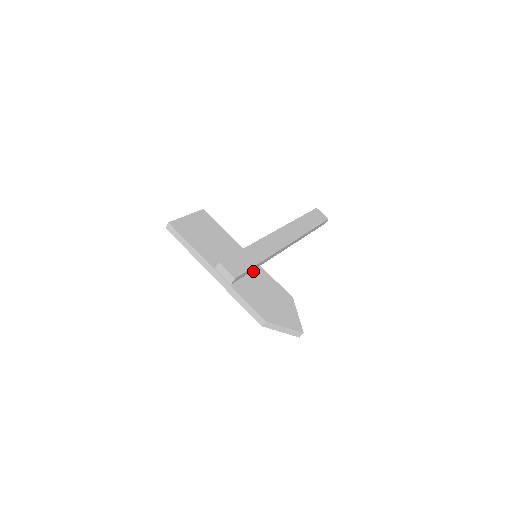
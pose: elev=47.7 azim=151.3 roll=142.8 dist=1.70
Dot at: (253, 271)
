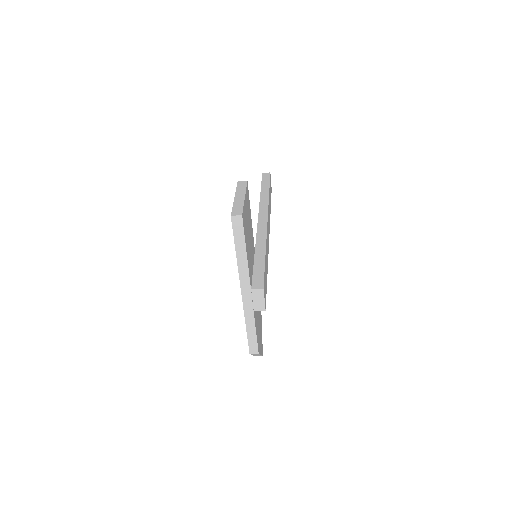
Dot at: occluded
